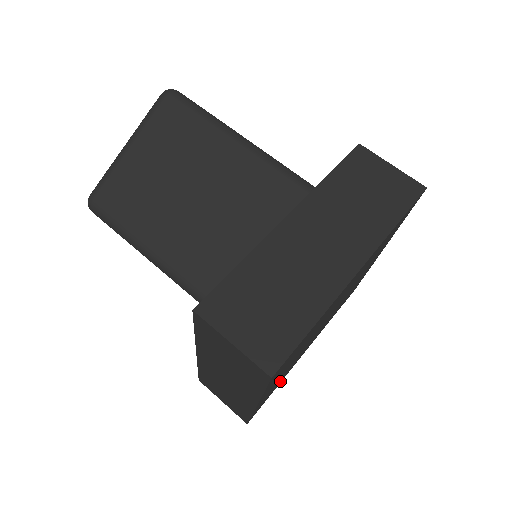
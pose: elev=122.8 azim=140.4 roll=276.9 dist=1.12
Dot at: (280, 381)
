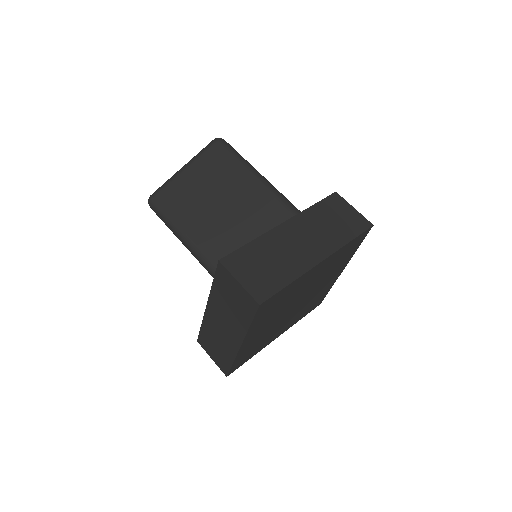
Dot at: (256, 349)
